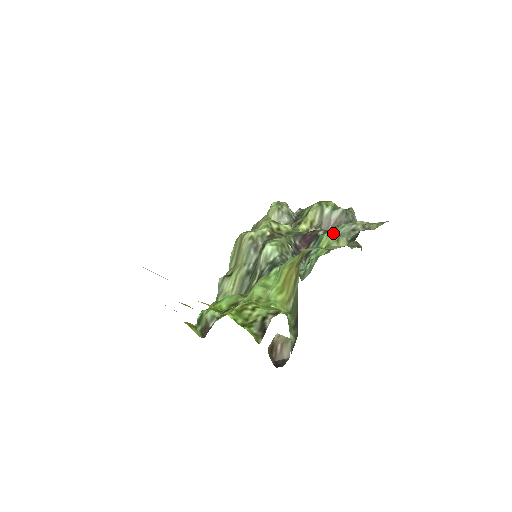
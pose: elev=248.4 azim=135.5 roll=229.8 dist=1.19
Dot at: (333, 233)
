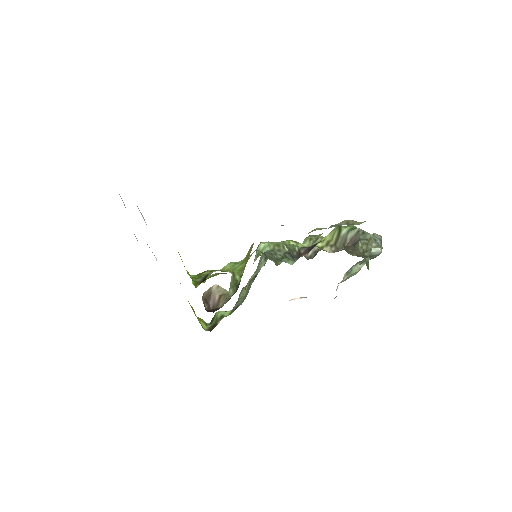
Dot at: occluded
